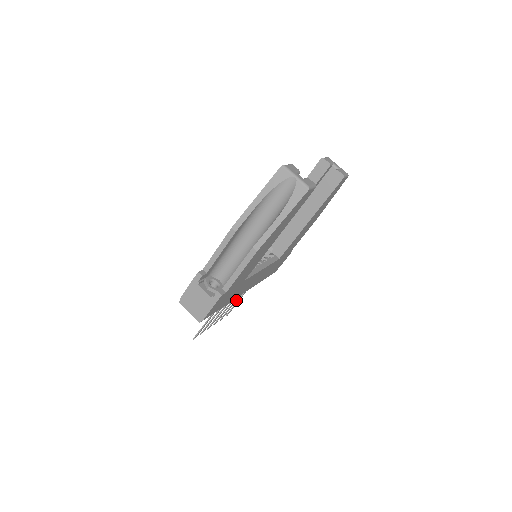
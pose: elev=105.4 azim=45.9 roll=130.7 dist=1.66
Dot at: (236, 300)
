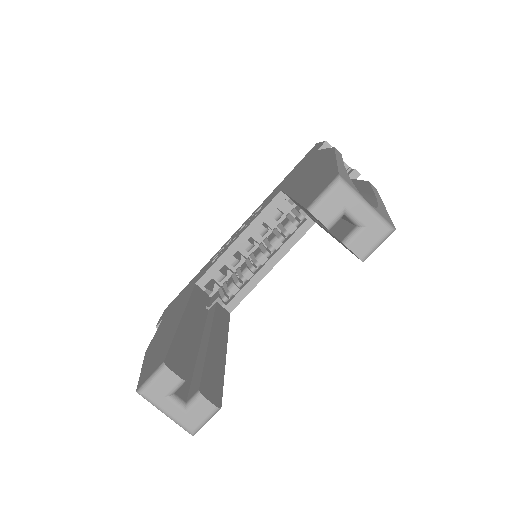
Dot at: occluded
